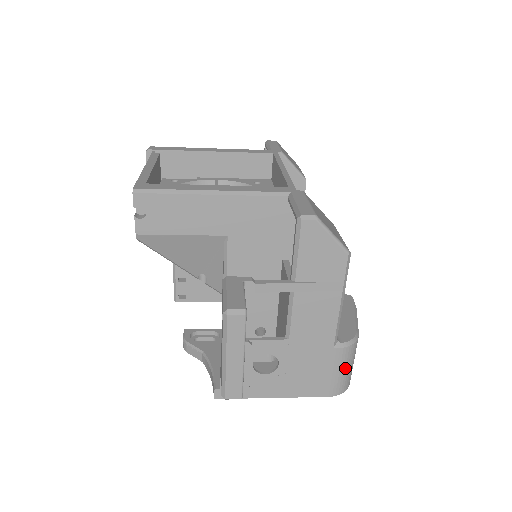
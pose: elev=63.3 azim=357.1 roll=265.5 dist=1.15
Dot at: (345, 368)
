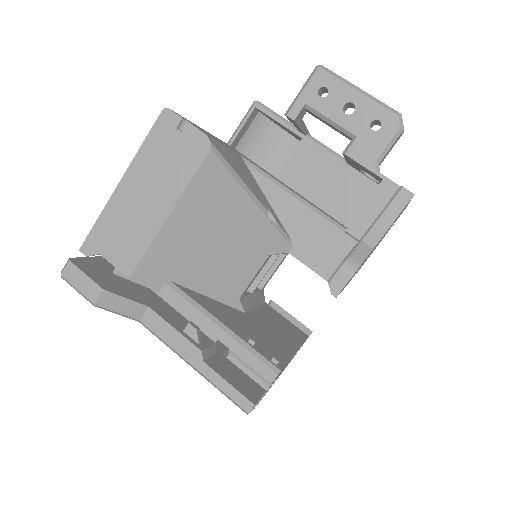
Dot at: occluded
